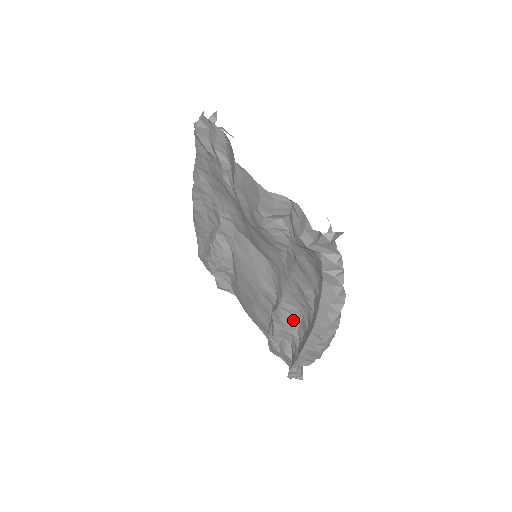
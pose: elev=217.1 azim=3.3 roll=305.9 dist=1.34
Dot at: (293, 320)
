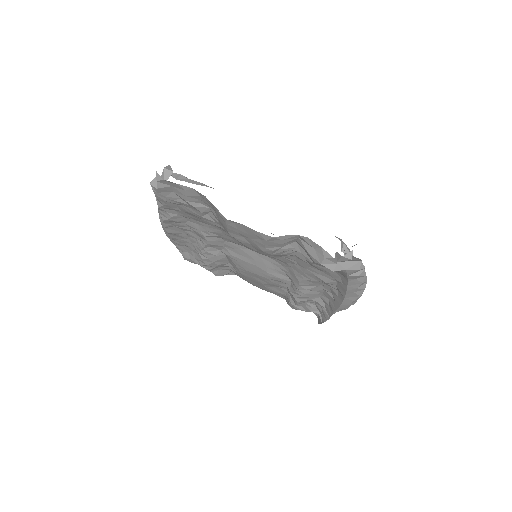
Dot at: (314, 293)
